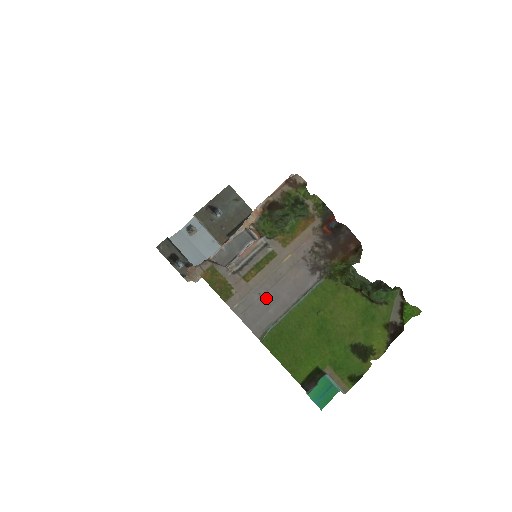
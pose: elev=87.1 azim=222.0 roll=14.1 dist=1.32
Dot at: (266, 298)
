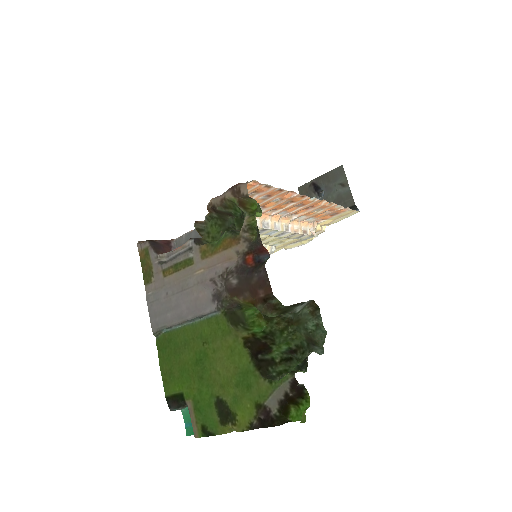
Dot at: (170, 300)
